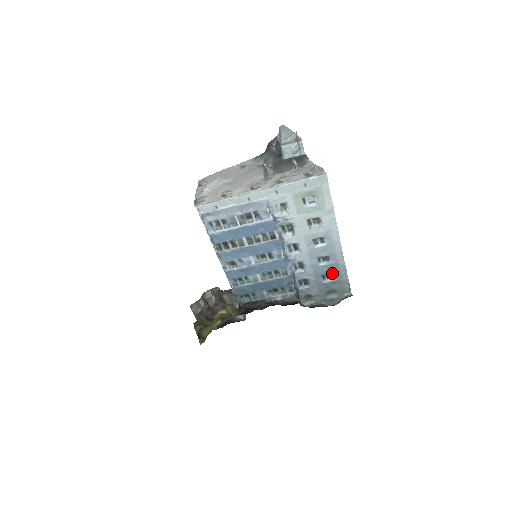
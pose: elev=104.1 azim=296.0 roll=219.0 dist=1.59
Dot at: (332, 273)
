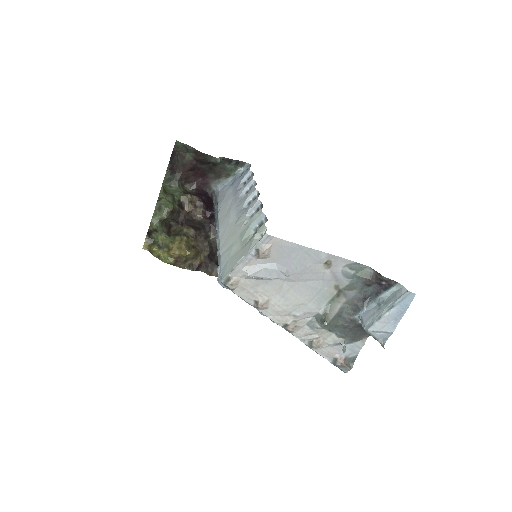
Dot at: occluded
